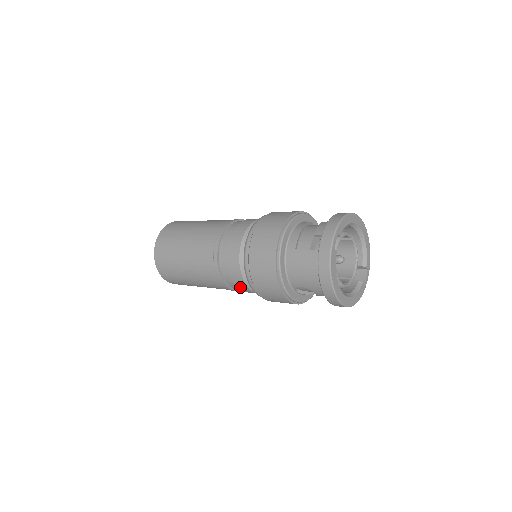
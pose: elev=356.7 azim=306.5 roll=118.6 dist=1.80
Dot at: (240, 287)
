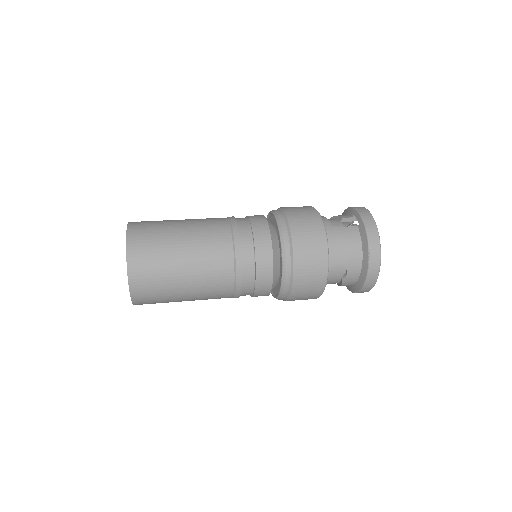
Dot at: (261, 277)
